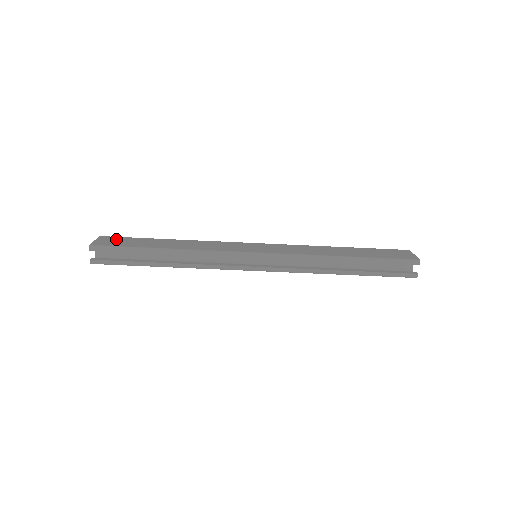
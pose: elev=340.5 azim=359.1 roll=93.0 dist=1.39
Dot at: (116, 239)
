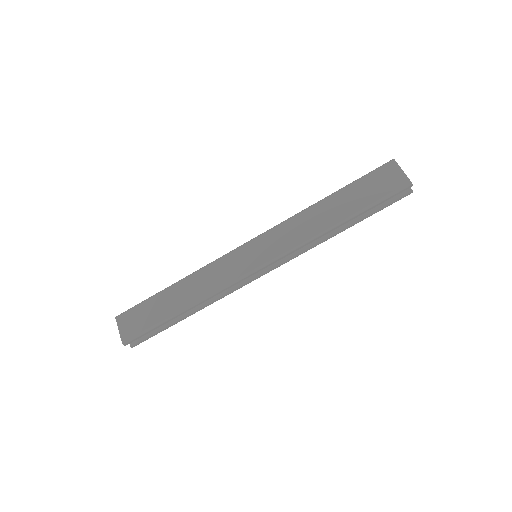
Dot at: (132, 316)
